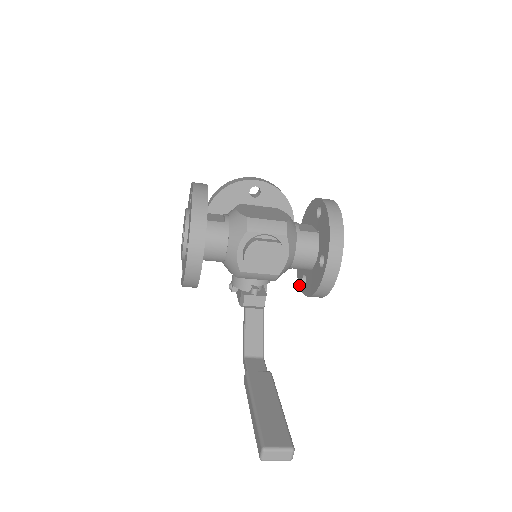
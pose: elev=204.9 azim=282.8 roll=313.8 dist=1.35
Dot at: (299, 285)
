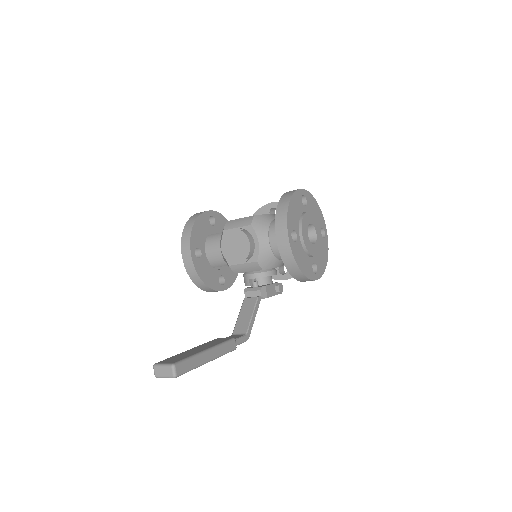
Dot at: occluded
